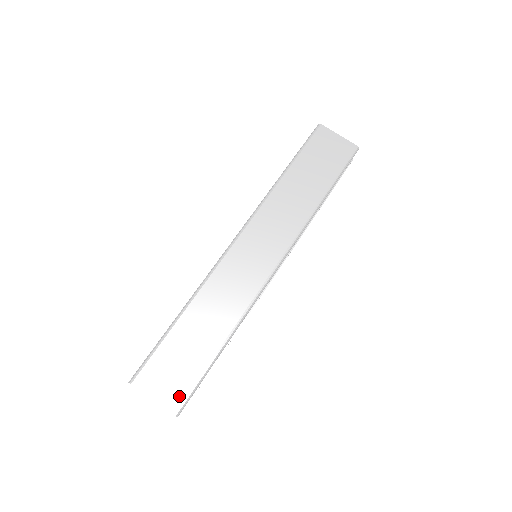
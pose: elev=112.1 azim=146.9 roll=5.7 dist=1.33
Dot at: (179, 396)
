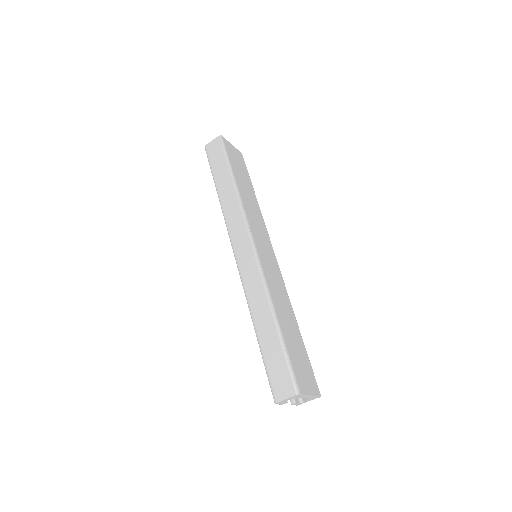
Dot at: (314, 381)
